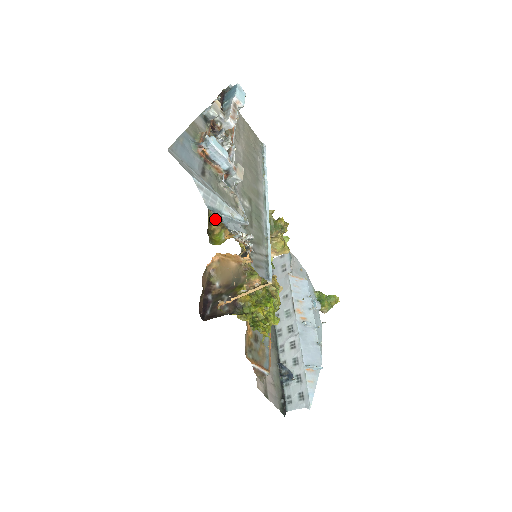
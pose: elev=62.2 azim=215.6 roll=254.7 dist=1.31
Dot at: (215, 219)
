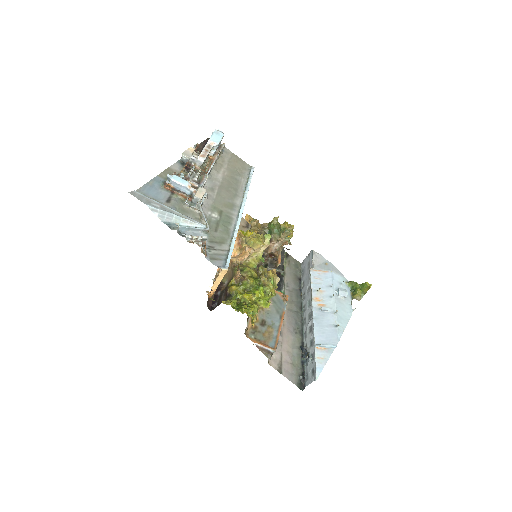
Dot at: occluded
